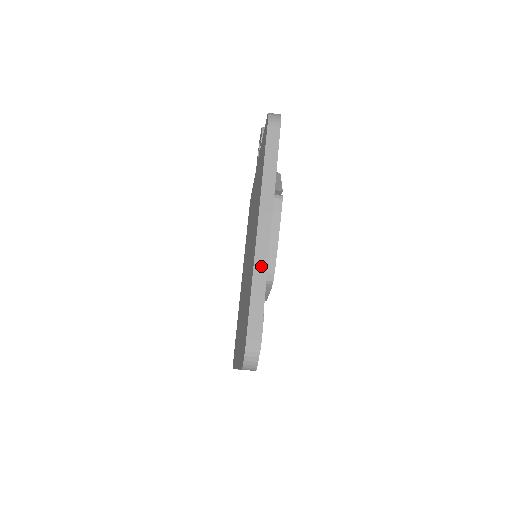
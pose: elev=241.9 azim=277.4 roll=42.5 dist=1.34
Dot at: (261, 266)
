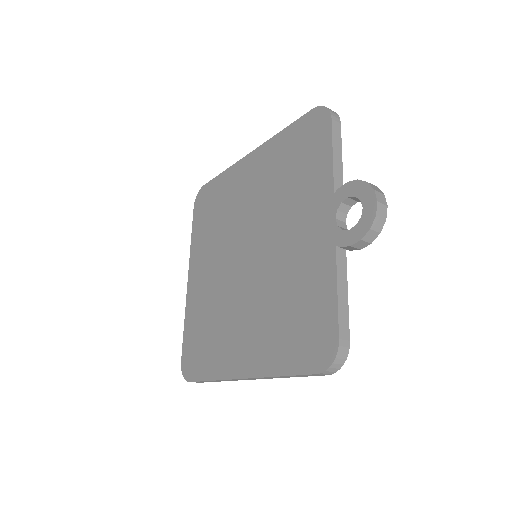
Dot at: occluded
